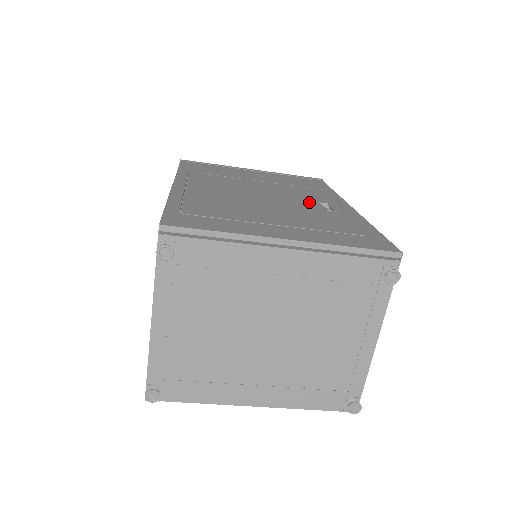
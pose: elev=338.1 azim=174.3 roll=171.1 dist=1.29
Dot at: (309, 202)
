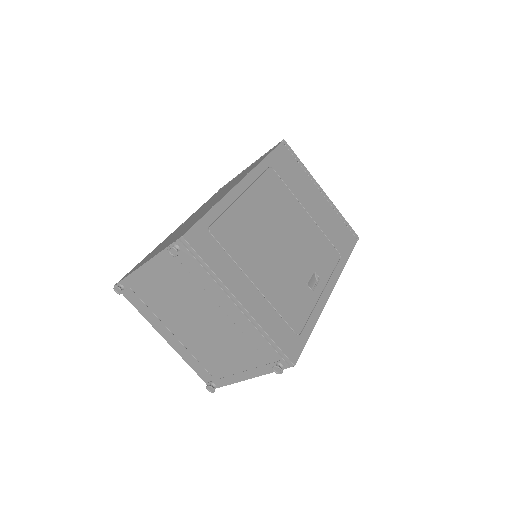
Dot at: (309, 267)
